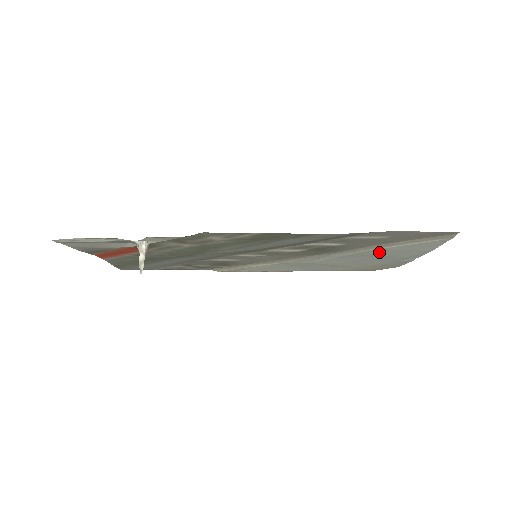
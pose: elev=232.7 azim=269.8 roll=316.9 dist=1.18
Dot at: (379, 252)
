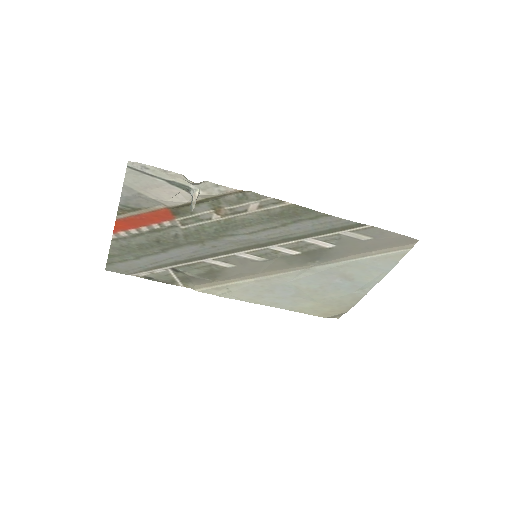
Dot at: (352, 268)
